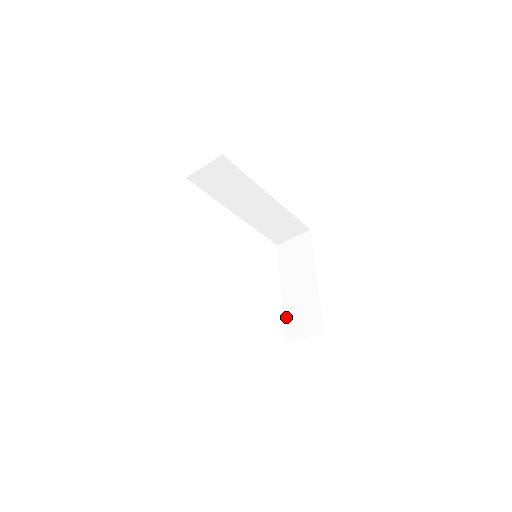
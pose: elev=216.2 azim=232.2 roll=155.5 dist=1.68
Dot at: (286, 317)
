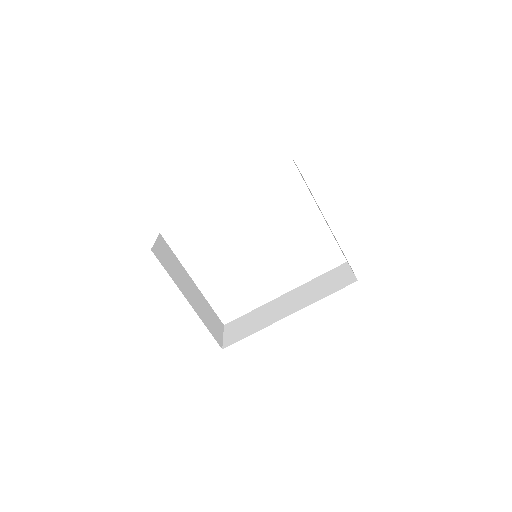
Dot at: occluded
